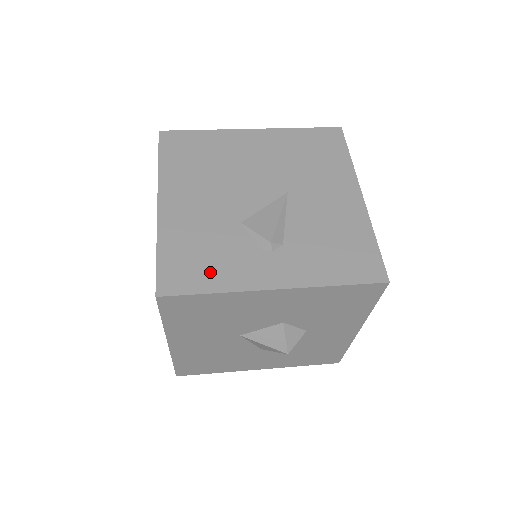
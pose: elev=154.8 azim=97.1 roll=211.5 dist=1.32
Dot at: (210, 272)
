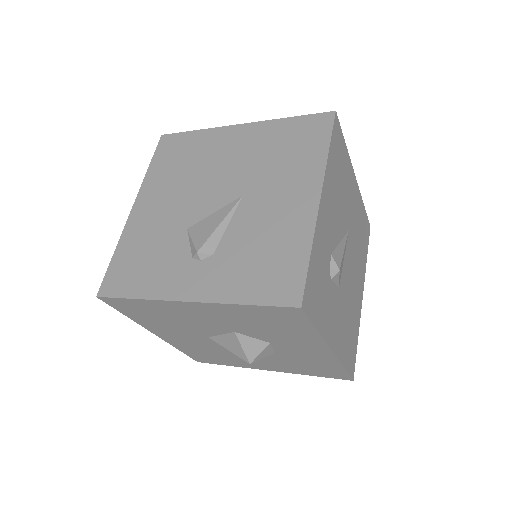
Dot at: (142, 278)
